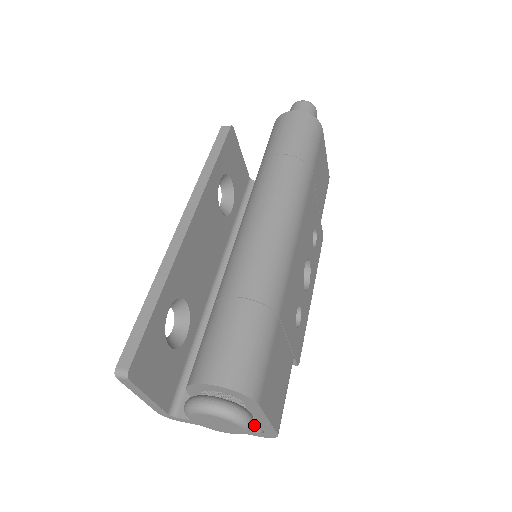
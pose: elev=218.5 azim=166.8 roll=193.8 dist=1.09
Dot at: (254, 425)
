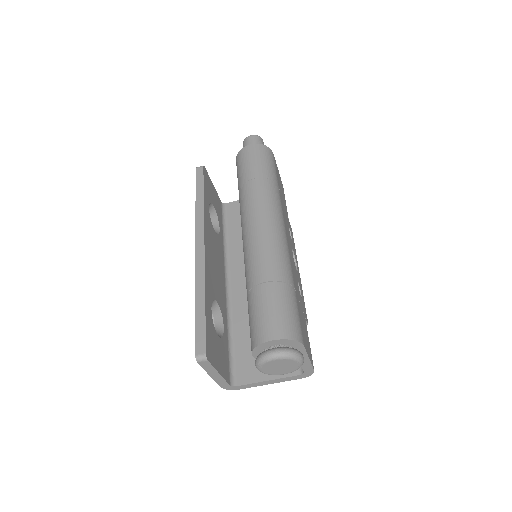
Dot at: (295, 371)
